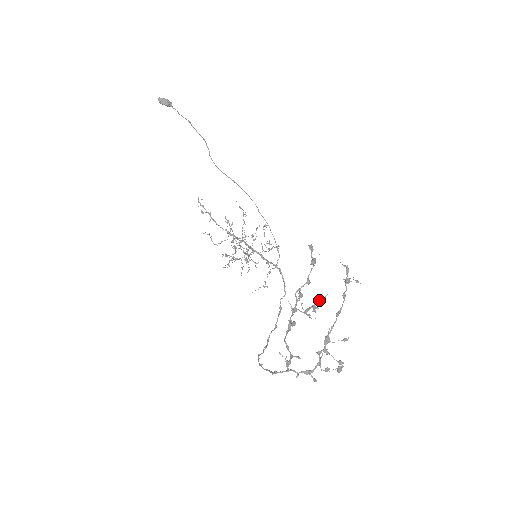
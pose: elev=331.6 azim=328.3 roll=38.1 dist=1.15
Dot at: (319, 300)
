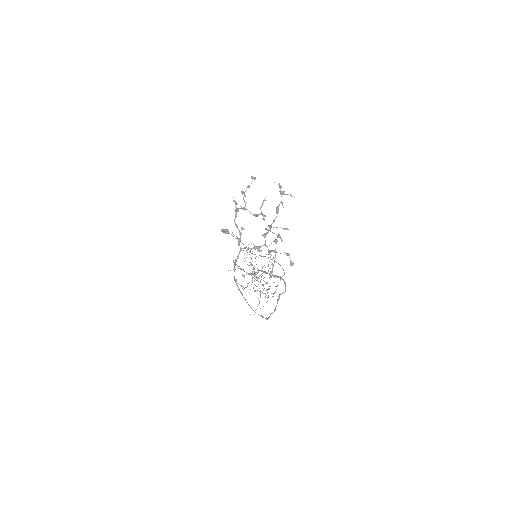
Dot at: (262, 203)
